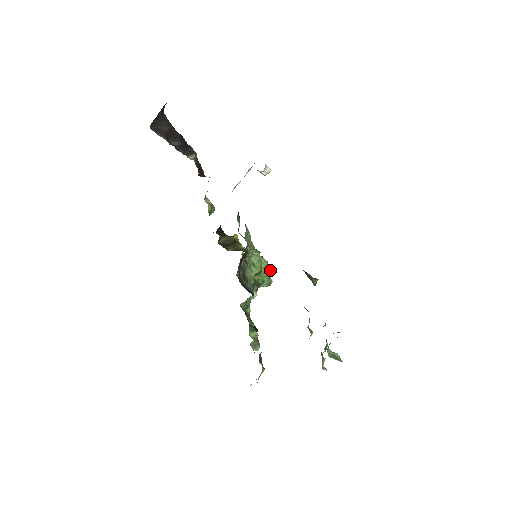
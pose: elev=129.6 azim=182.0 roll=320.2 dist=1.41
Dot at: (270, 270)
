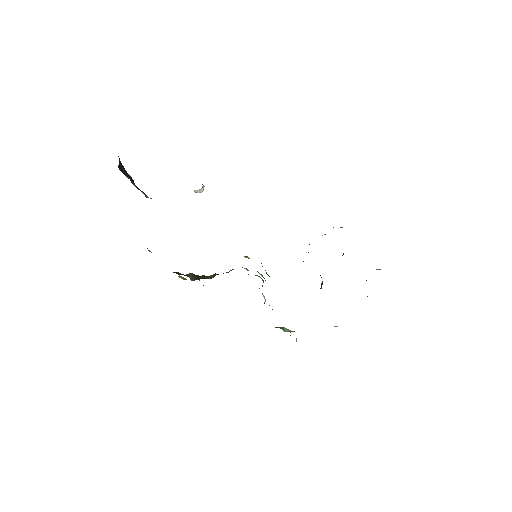
Dot at: occluded
